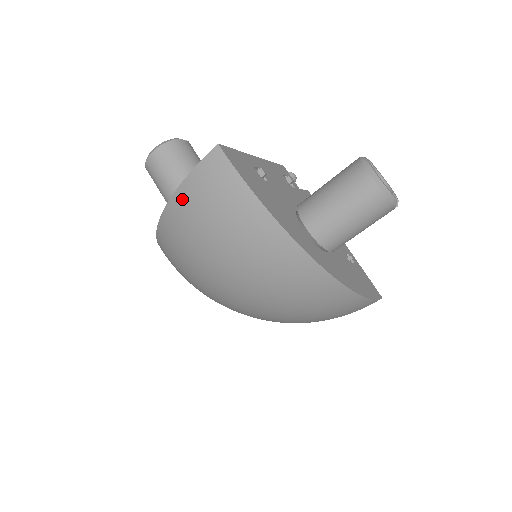
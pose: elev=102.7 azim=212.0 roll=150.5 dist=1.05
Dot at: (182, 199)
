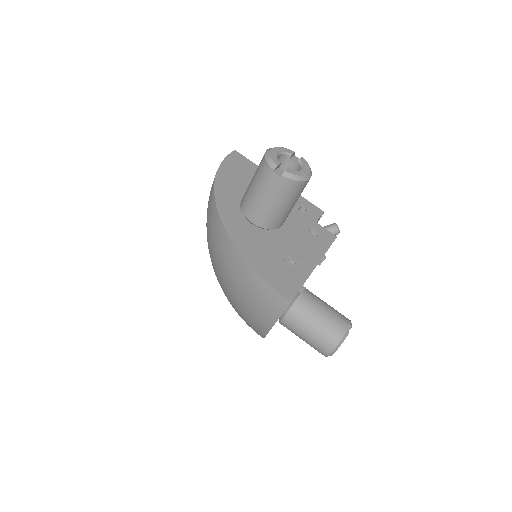
Dot at: occluded
